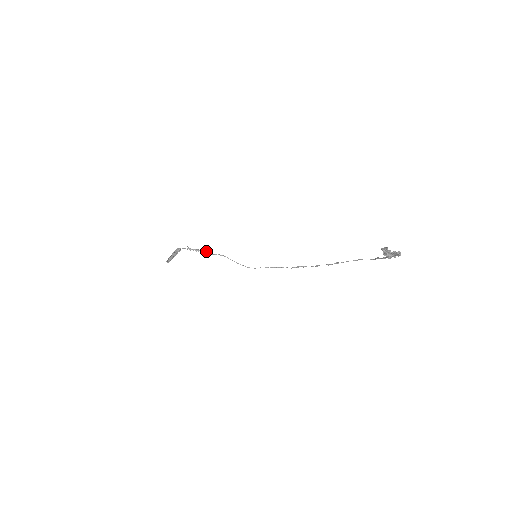
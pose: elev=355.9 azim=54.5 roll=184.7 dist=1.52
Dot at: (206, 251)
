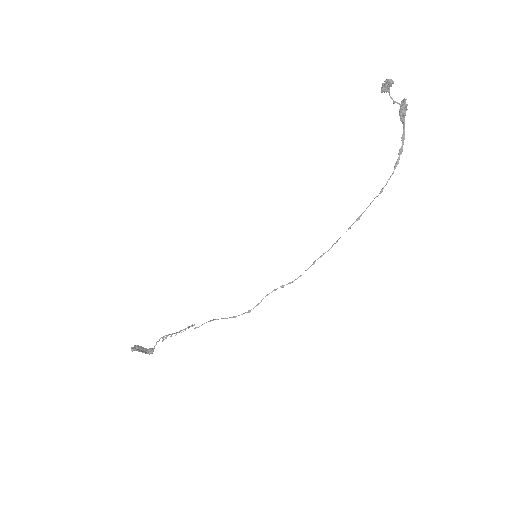
Dot at: (190, 326)
